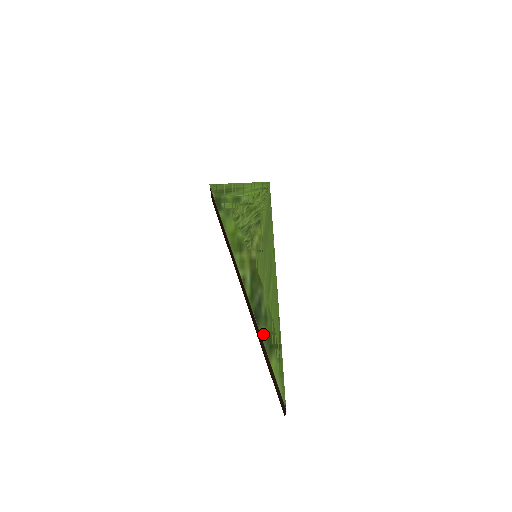
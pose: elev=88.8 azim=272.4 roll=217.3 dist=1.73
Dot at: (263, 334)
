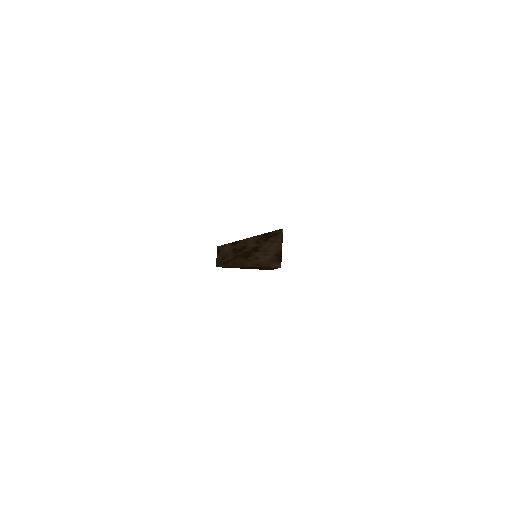
Dot at: occluded
